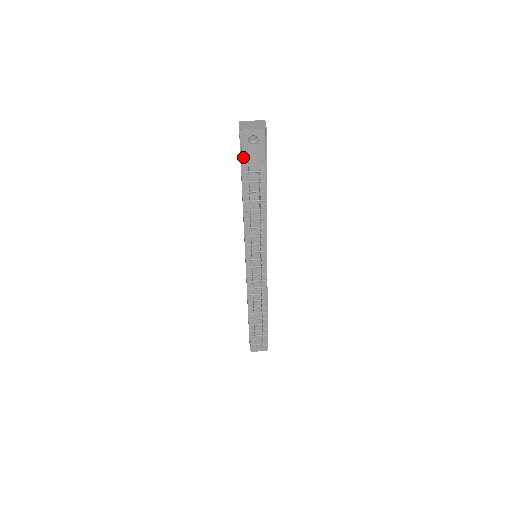
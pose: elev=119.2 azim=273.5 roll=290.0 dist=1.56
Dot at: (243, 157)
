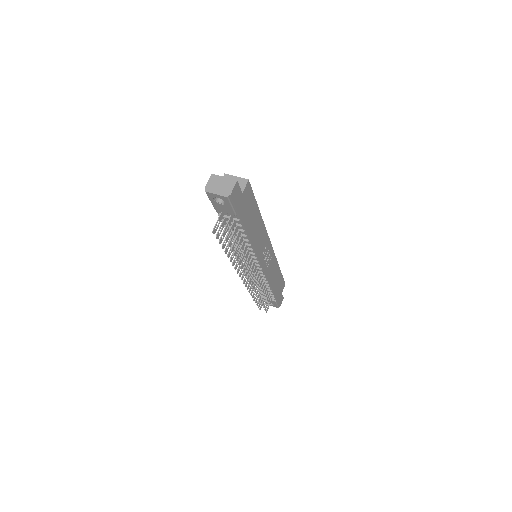
Dot at: (214, 207)
